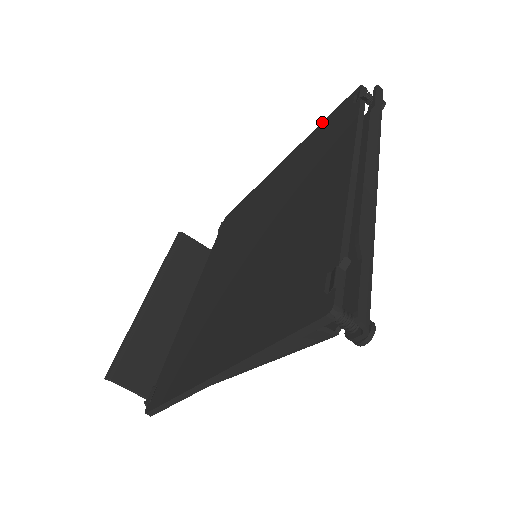
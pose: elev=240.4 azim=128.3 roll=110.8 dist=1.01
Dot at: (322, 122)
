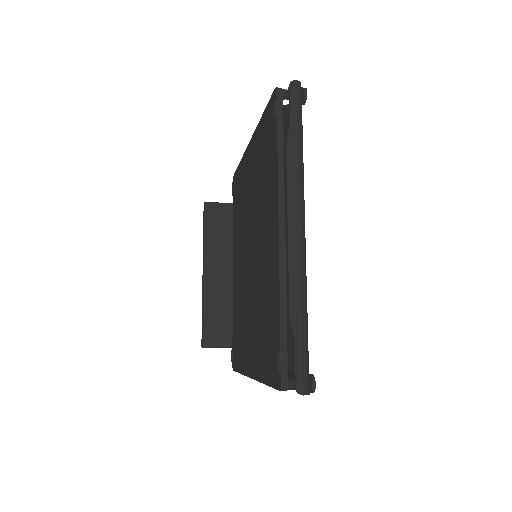
Dot at: (262, 115)
